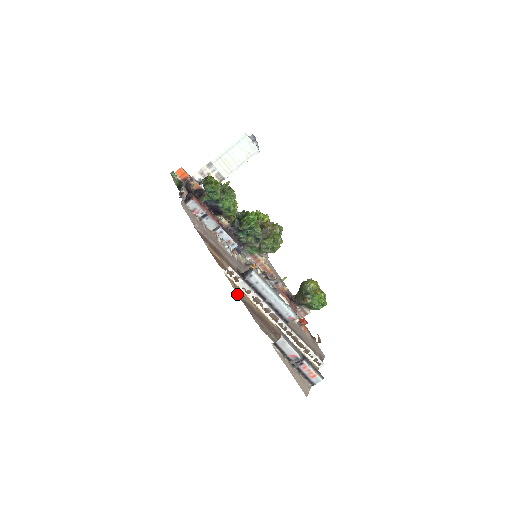
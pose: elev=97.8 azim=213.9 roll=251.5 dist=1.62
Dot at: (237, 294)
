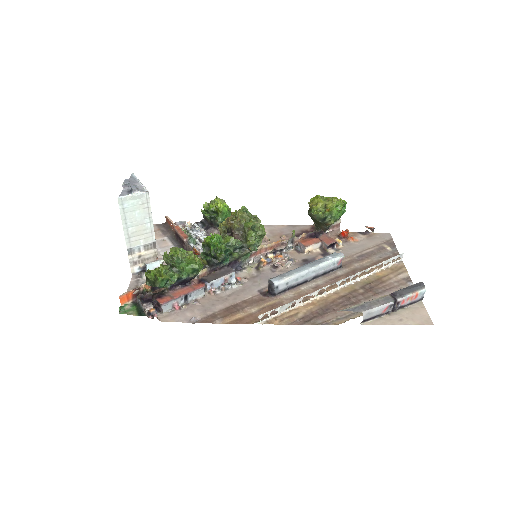
Dot at: occluded
